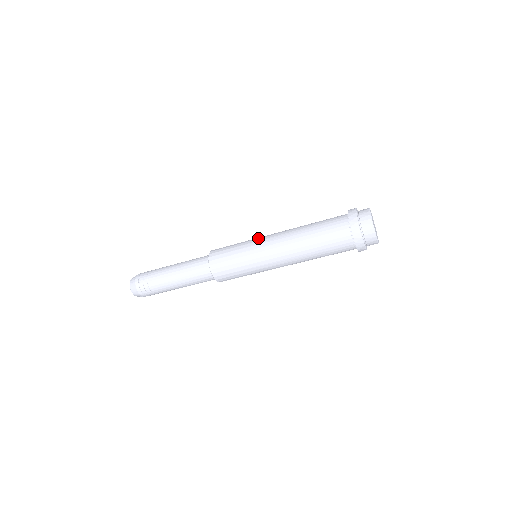
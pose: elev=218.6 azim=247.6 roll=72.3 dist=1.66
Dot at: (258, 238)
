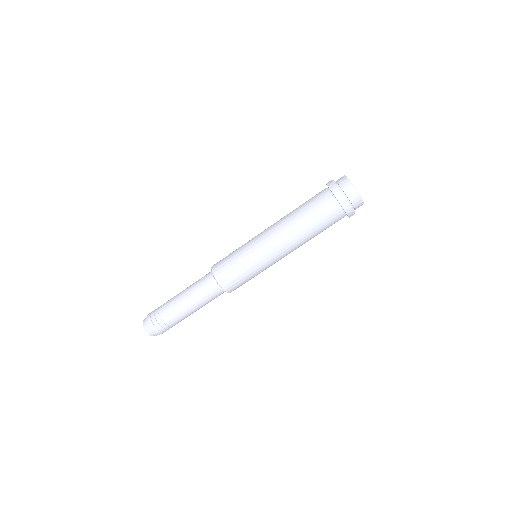
Dot at: occluded
